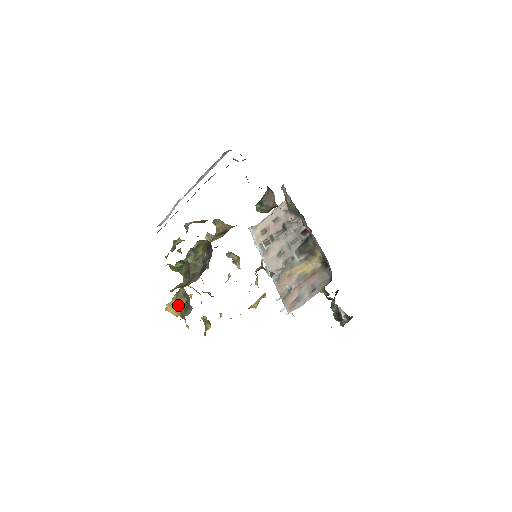
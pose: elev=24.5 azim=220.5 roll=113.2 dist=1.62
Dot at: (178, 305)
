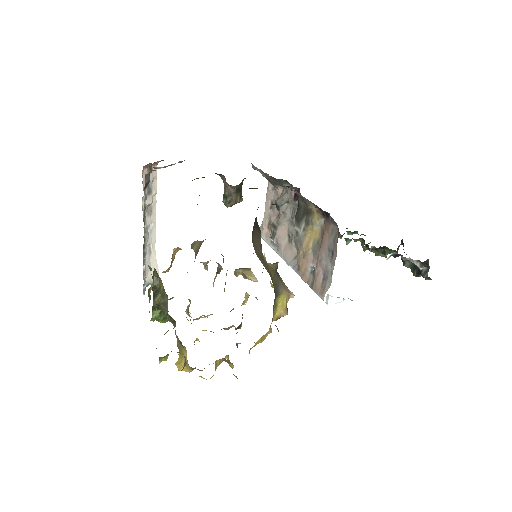
Dot at: (183, 358)
